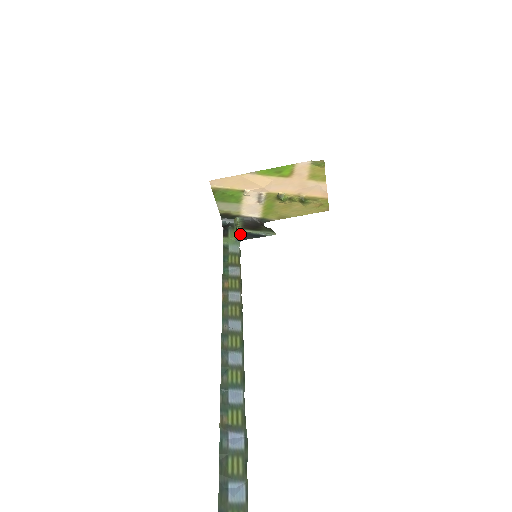
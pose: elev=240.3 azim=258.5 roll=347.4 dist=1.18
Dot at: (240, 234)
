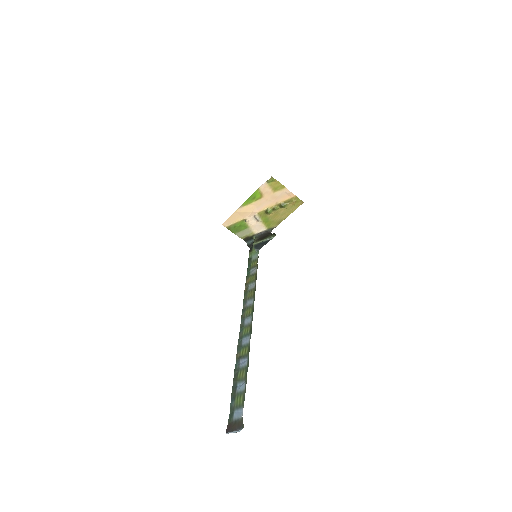
Dot at: (255, 246)
